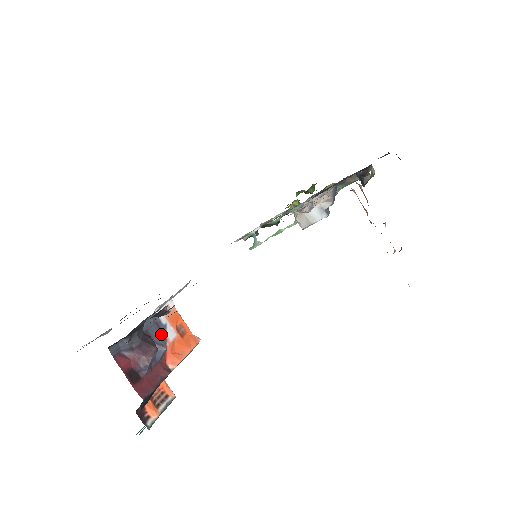
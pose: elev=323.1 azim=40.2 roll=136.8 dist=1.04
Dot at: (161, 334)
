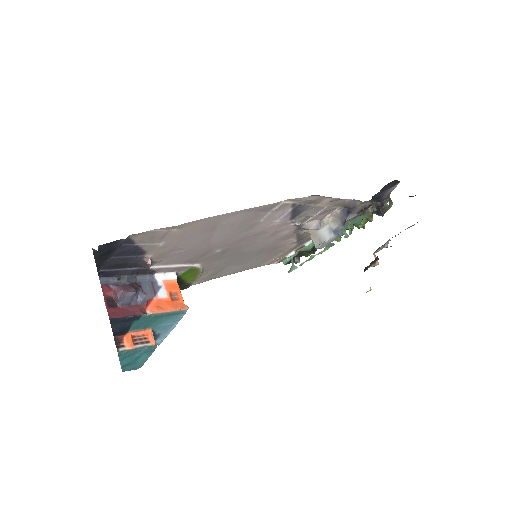
Dot at: (152, 290)
